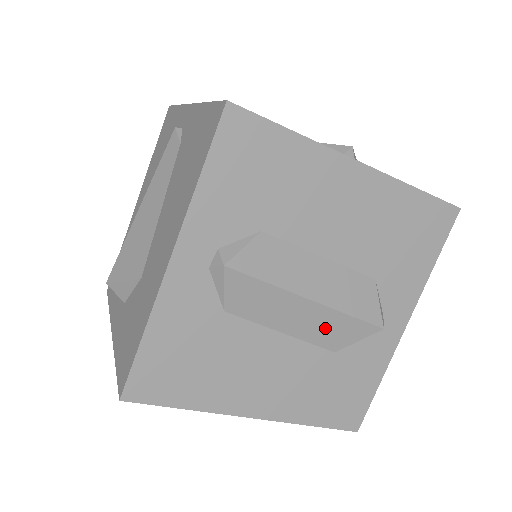
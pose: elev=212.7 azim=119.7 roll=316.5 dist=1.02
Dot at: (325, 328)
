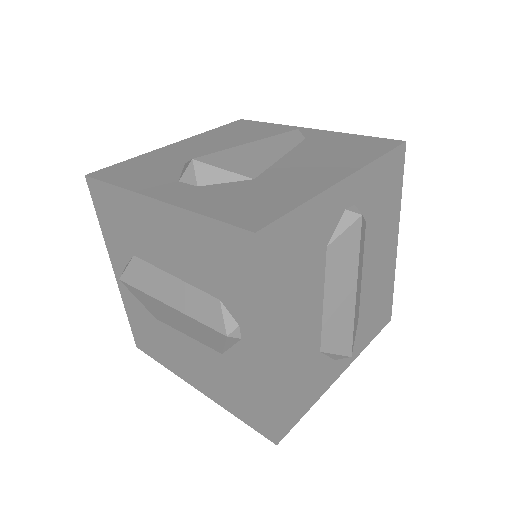
Dot at: (338, 323)
